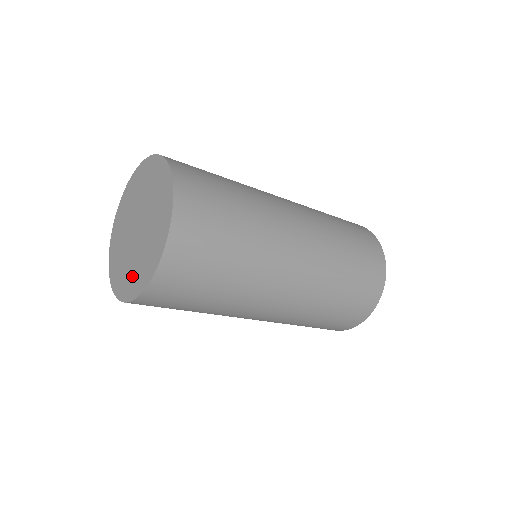
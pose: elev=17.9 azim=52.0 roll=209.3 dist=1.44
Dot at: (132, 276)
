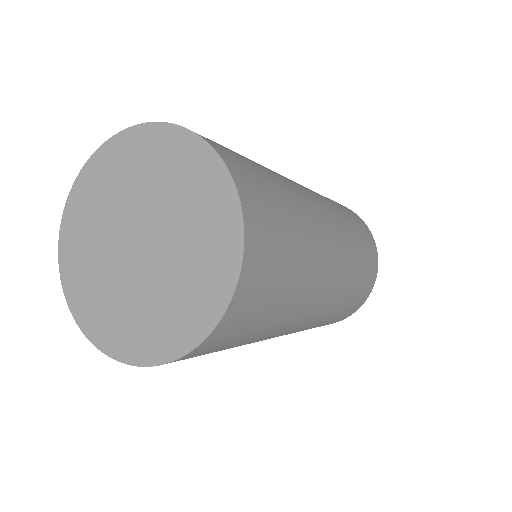
Dot at: (97, 300)
